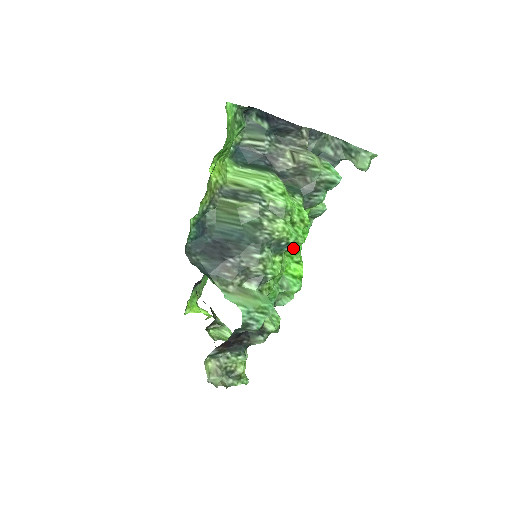
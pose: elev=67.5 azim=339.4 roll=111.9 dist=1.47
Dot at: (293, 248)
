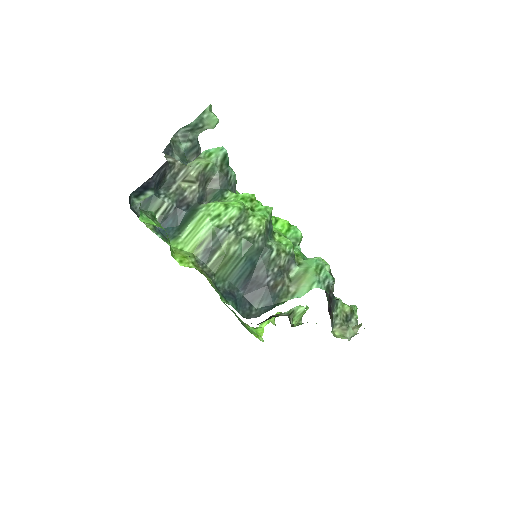
Dot at: occluded
